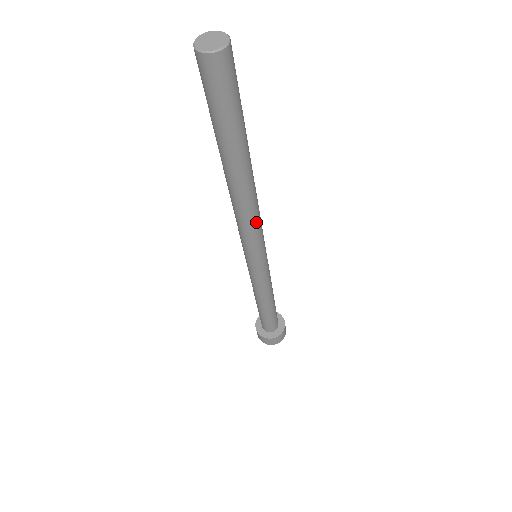
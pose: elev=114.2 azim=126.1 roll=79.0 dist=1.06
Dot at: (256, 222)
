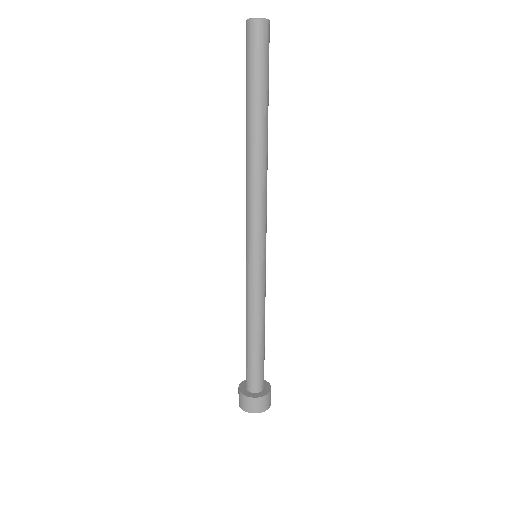
Dot at: (256, 198)
